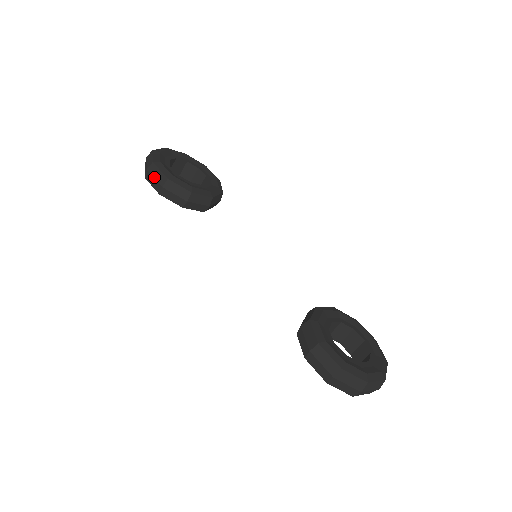
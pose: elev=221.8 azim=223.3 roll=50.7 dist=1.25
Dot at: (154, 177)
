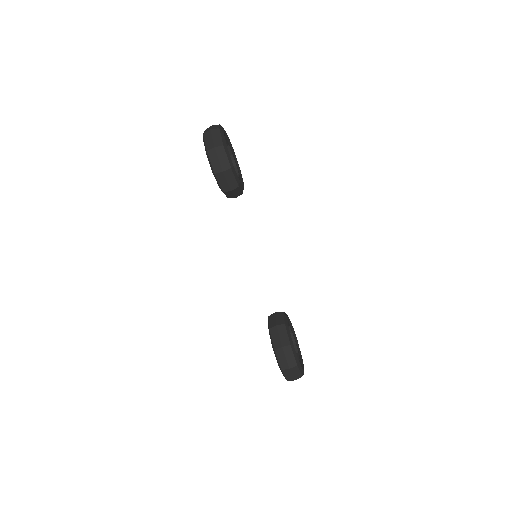
Dot at: (219, 158)
